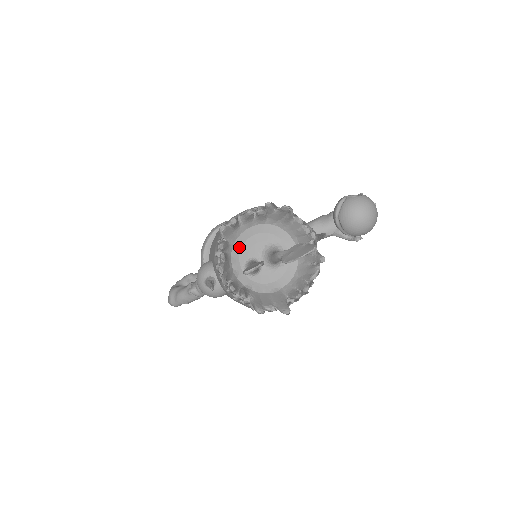
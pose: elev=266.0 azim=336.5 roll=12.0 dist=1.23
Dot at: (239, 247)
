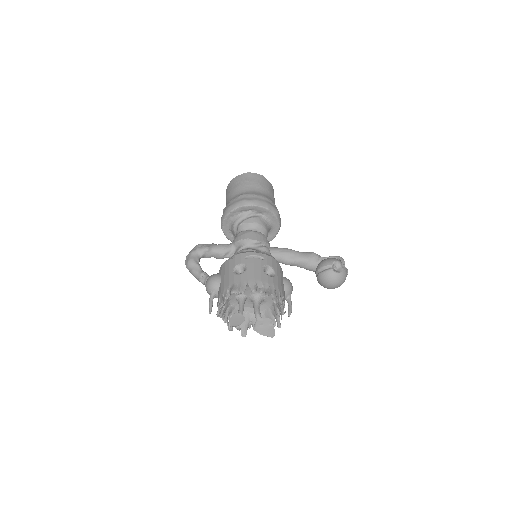
Dot at: occluded
